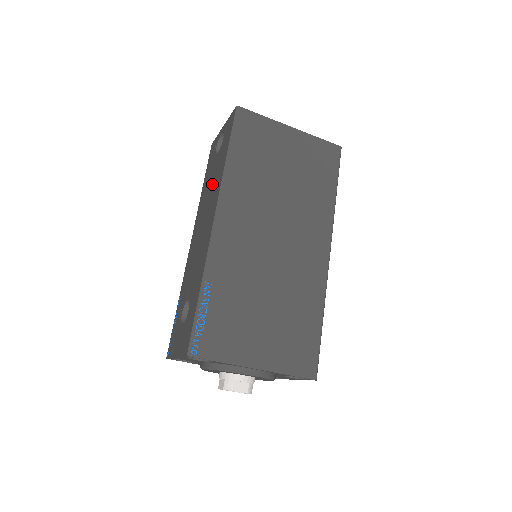
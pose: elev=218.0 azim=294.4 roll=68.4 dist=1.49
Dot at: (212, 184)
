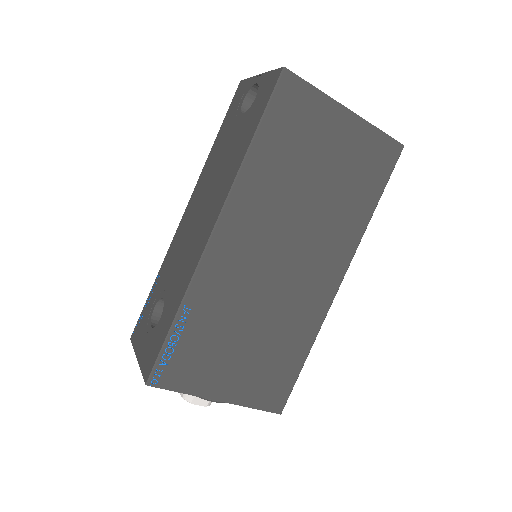
Dot at: (224, 161)
